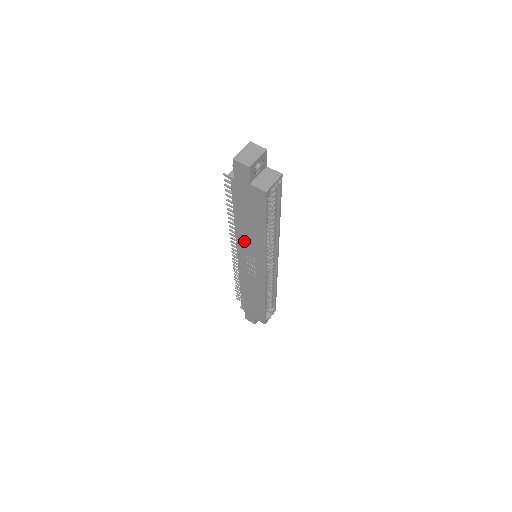
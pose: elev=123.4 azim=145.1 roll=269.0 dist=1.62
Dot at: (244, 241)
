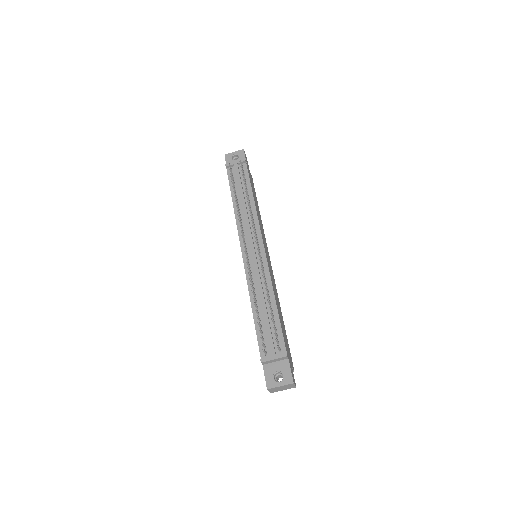
Dot at: occluded
